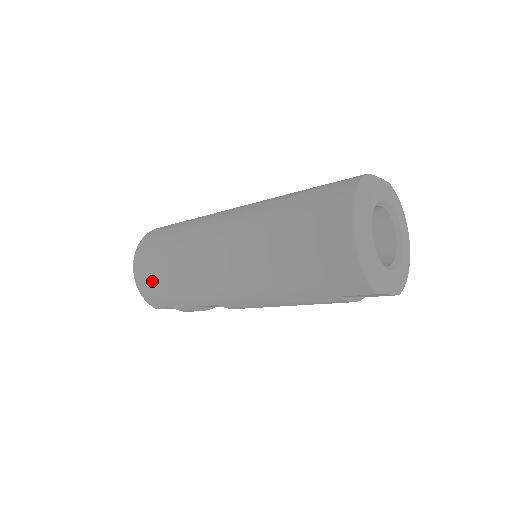
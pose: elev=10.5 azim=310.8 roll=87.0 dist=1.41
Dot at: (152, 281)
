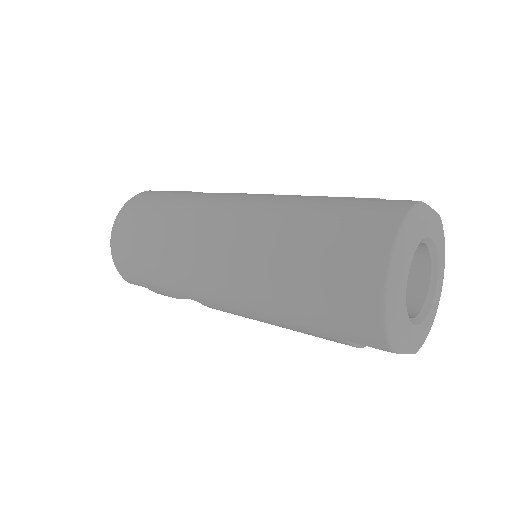
Dot at: (129, 253)
